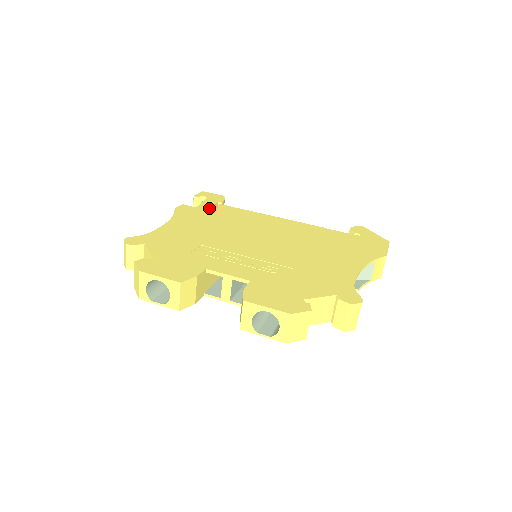
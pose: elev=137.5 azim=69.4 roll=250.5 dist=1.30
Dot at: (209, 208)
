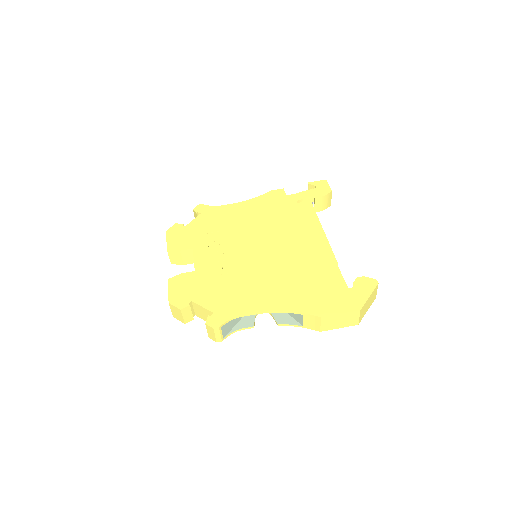
Dot at: (293, 200)
